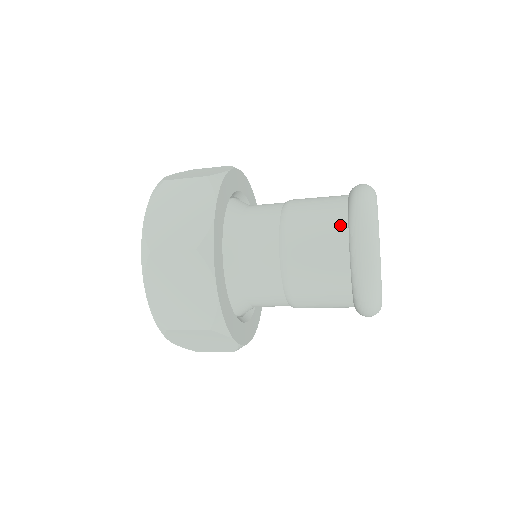
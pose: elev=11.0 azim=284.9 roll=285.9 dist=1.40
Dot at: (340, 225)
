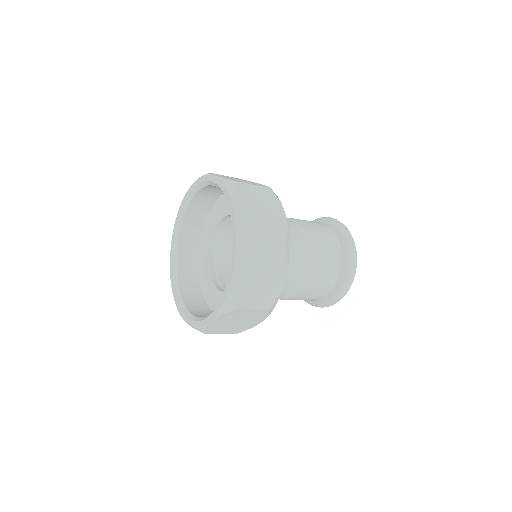
Dot at: (336, 275)
